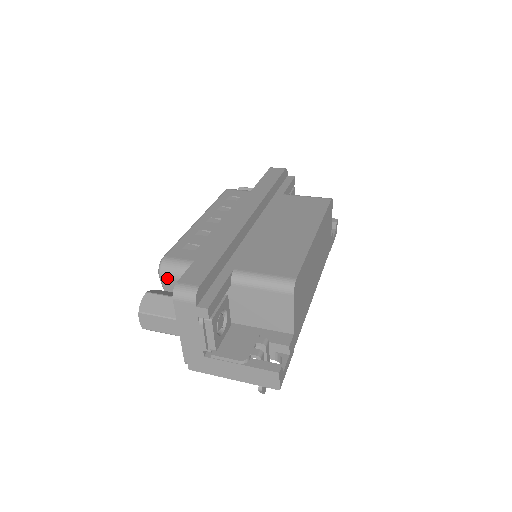
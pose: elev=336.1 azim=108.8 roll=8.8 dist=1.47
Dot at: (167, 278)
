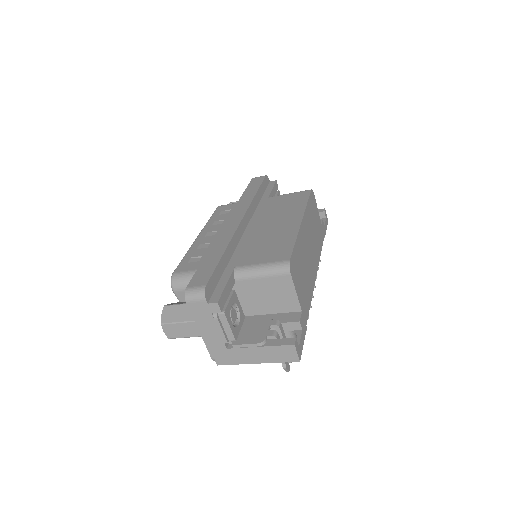
Dot at: (180, 291)
